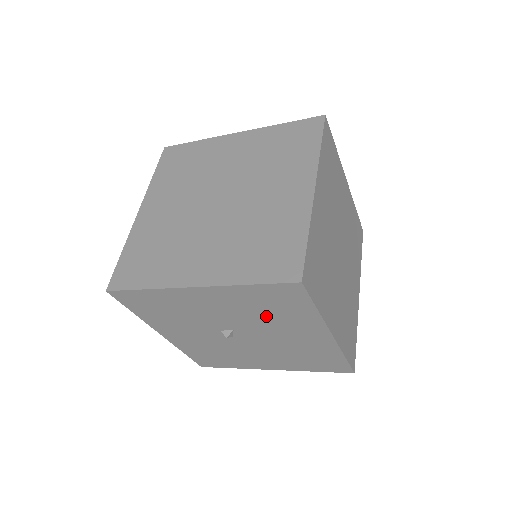
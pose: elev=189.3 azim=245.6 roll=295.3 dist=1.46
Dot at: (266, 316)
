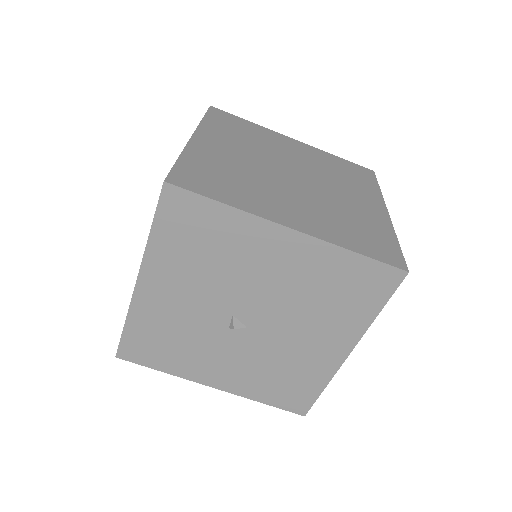
Dot at: (217, 263)
